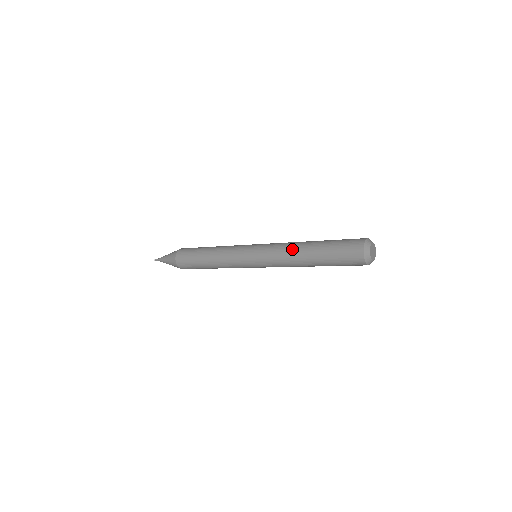
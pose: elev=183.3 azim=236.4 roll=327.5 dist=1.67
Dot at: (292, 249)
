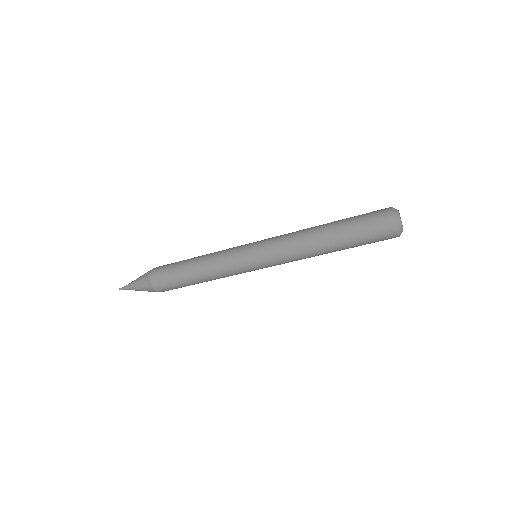
Dot at: (304, 233)
